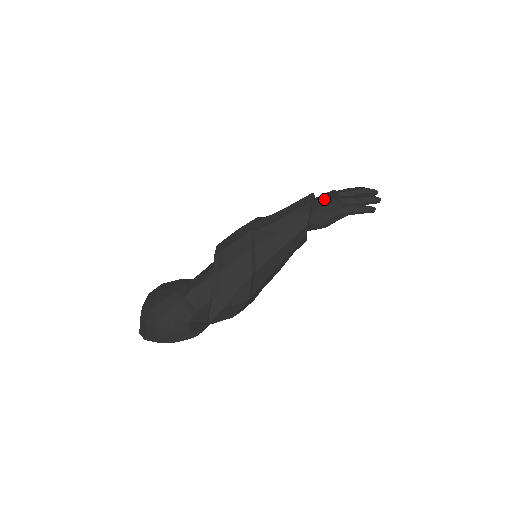
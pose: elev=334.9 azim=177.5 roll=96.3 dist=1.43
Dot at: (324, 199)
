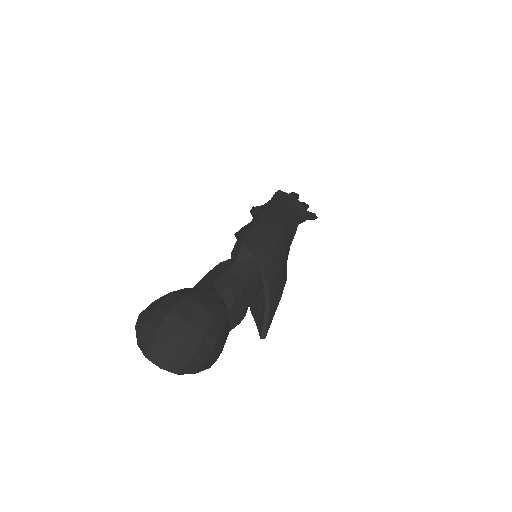
Dot at: occluded
